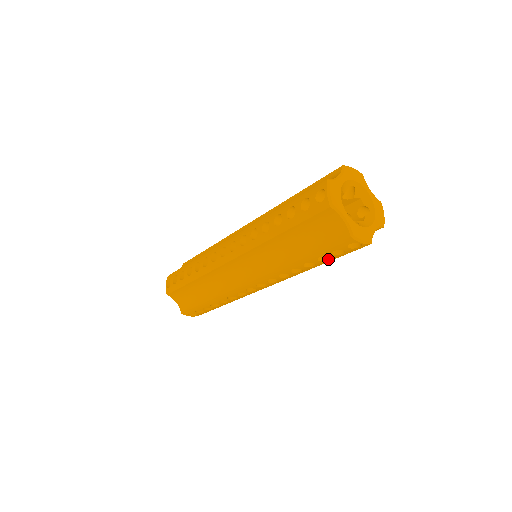
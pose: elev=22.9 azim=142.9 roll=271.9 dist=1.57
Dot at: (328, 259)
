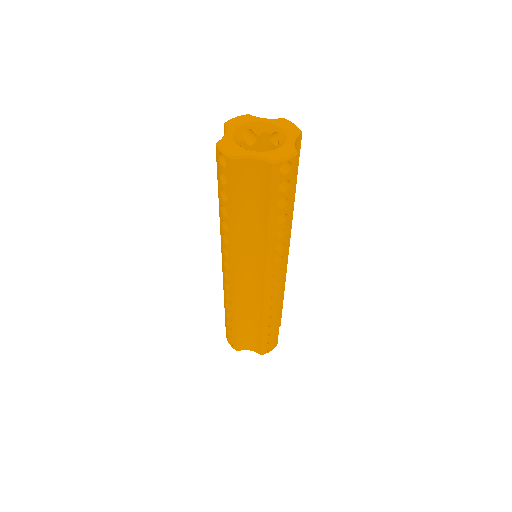
Dot at: (287, 200)
